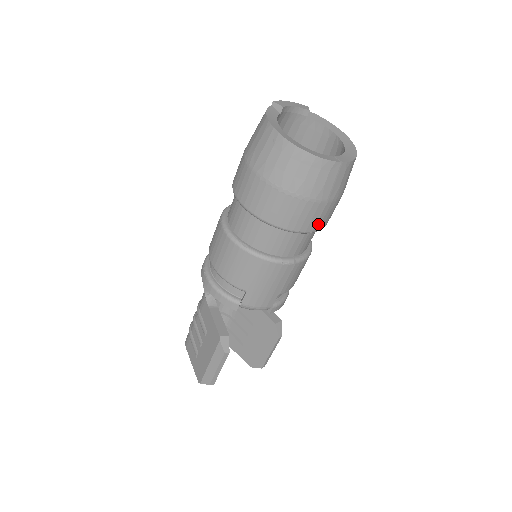
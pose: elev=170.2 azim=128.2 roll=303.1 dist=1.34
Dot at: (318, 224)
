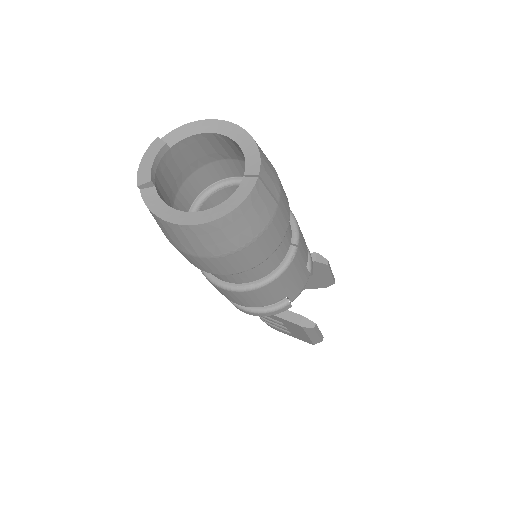
Dot at: (286, 216)
